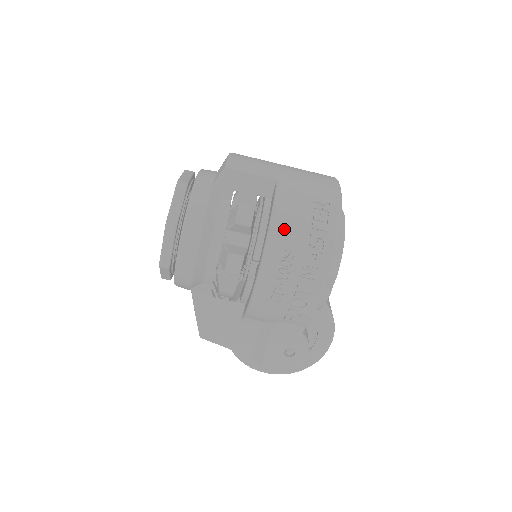
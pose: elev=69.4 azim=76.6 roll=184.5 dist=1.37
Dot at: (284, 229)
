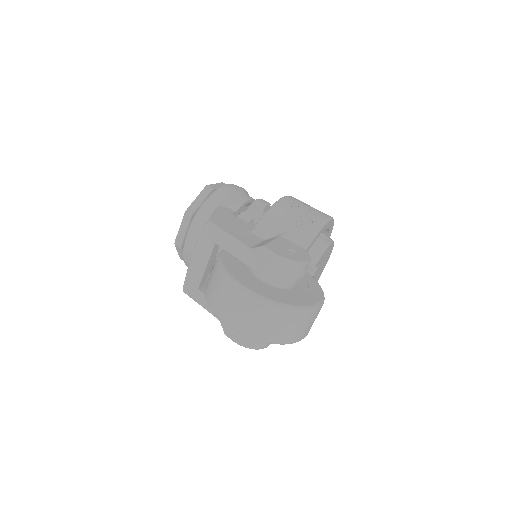
Dot at: occluded
